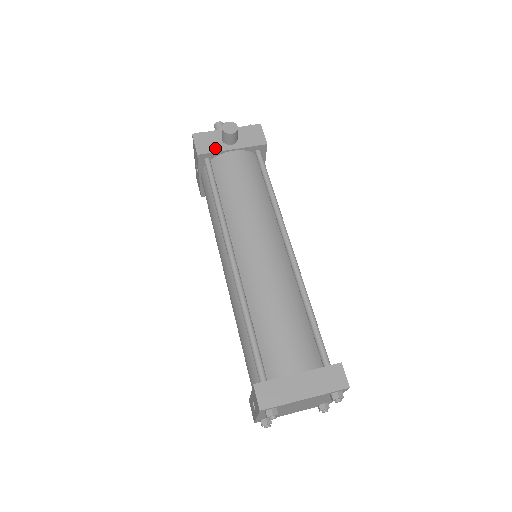
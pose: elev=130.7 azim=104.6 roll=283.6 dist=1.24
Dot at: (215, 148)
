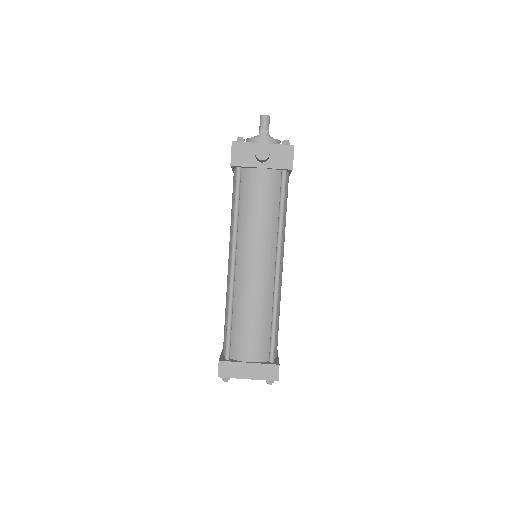
Dot at: (247, 162)
